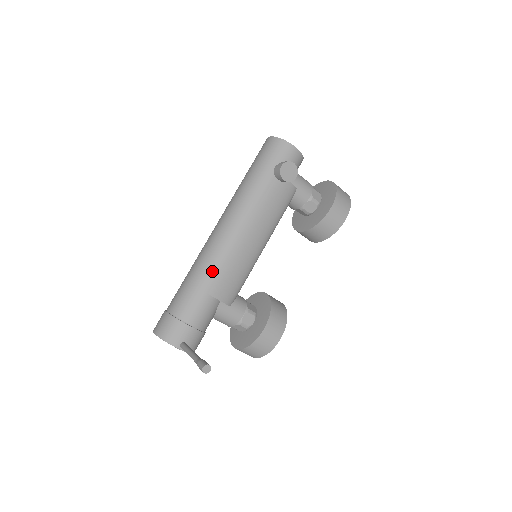
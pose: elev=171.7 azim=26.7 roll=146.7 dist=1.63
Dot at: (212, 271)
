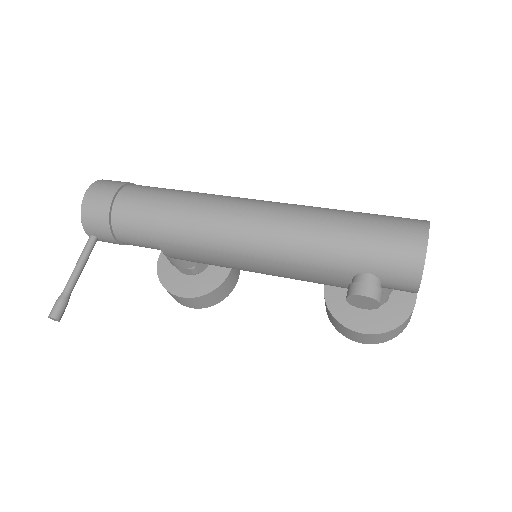
Dot at: (183, 240)
